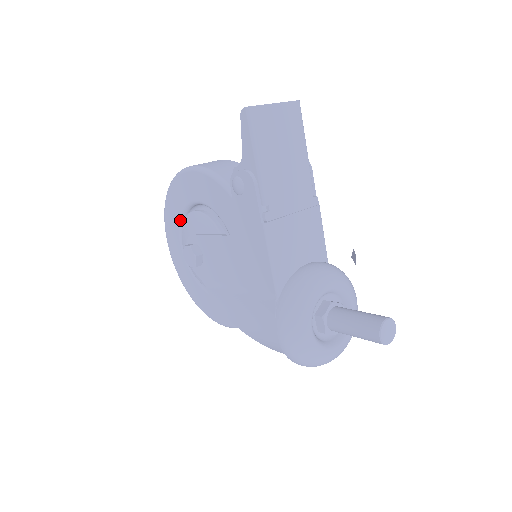
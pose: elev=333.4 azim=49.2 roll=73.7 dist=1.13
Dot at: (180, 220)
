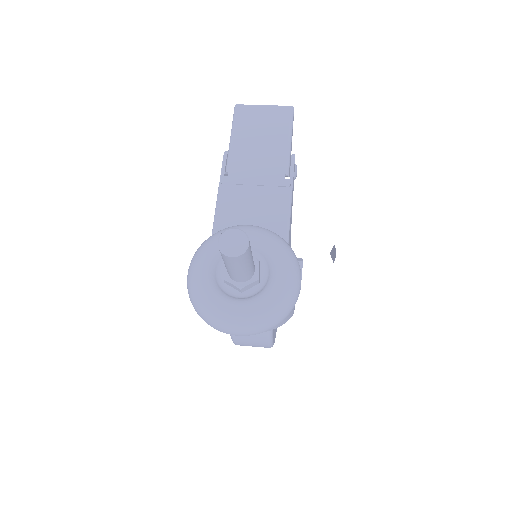
Dot at: occluded
